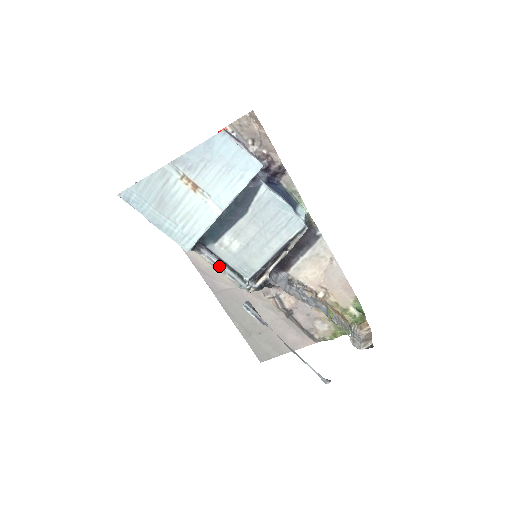
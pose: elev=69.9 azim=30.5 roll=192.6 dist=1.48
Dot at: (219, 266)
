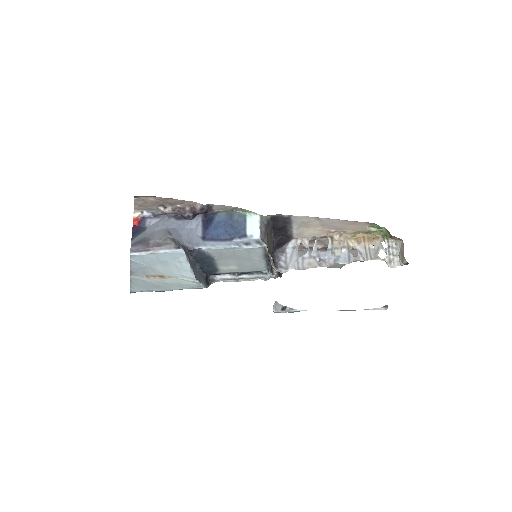
Dot at: (237, 279)
